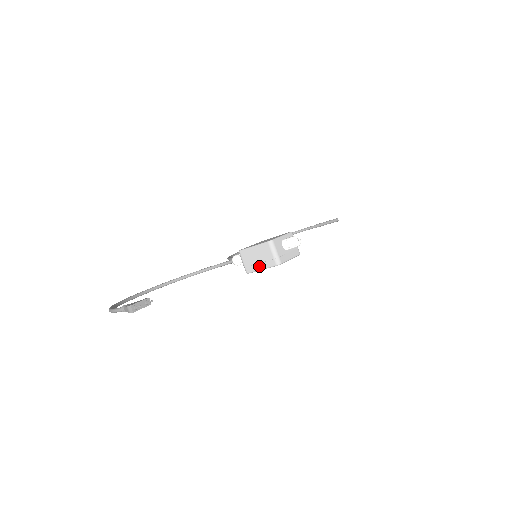
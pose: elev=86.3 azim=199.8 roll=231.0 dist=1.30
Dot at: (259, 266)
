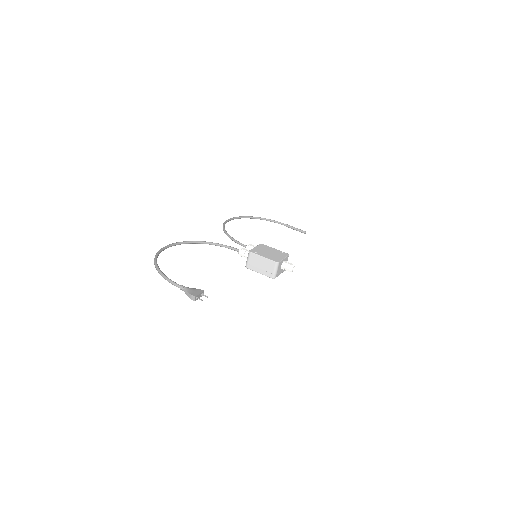
Dot at: (259, 270)
